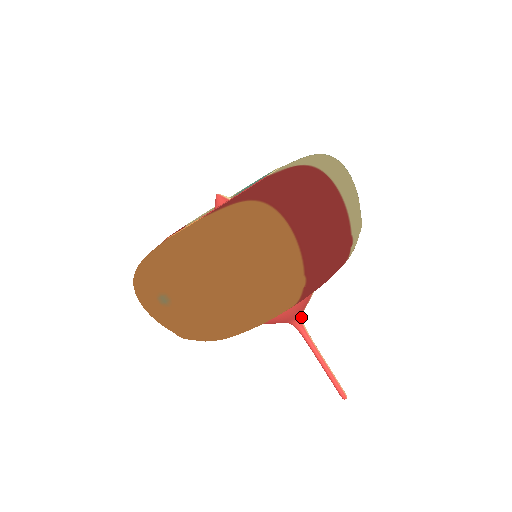
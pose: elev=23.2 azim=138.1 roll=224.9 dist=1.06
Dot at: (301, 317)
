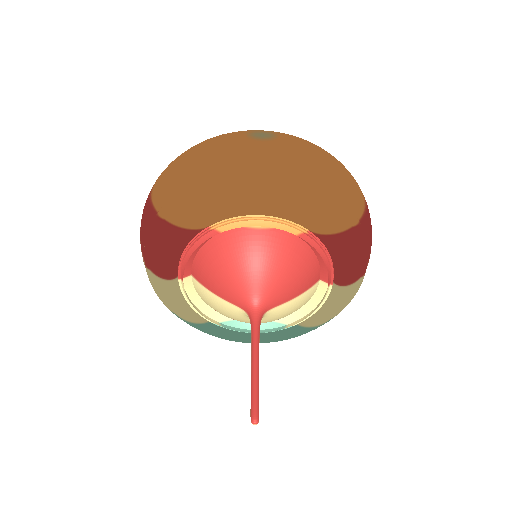
Dot at: (265, 313)
